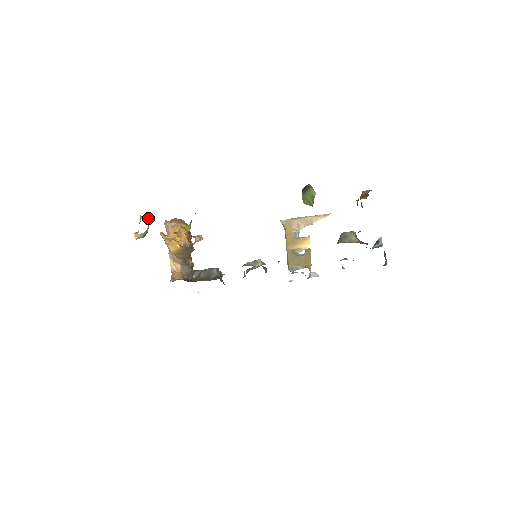
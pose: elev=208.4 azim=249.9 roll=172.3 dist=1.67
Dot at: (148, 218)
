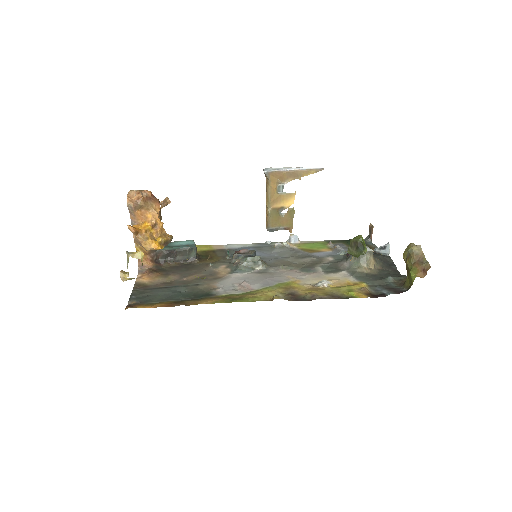
Dot at: (141, 257)
